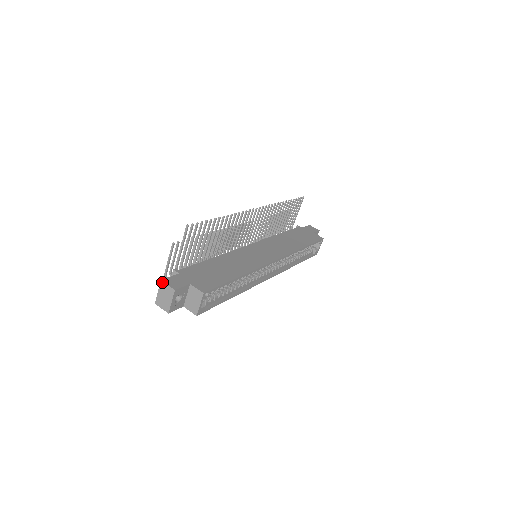
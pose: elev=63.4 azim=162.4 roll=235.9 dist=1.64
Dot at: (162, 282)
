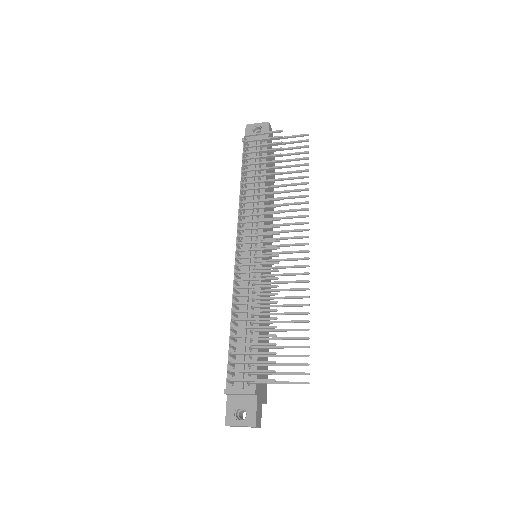
Dot at: occluded
